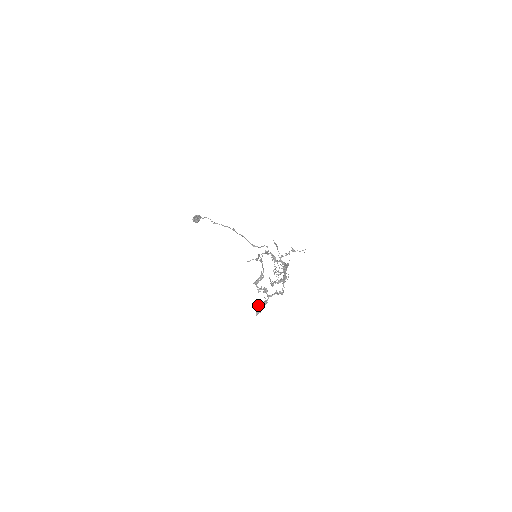
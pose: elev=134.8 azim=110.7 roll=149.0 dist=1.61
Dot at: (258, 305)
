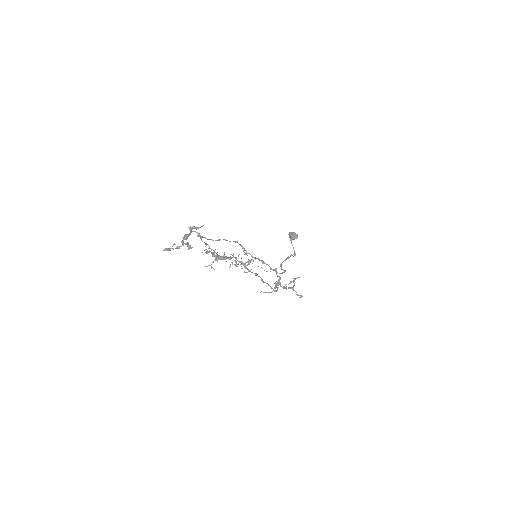
Dot at: (173, 245)
